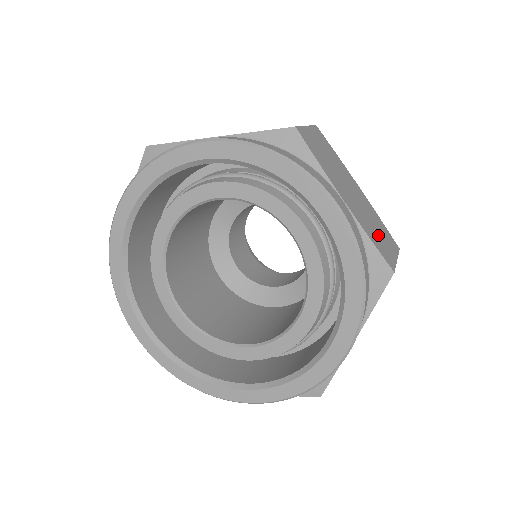
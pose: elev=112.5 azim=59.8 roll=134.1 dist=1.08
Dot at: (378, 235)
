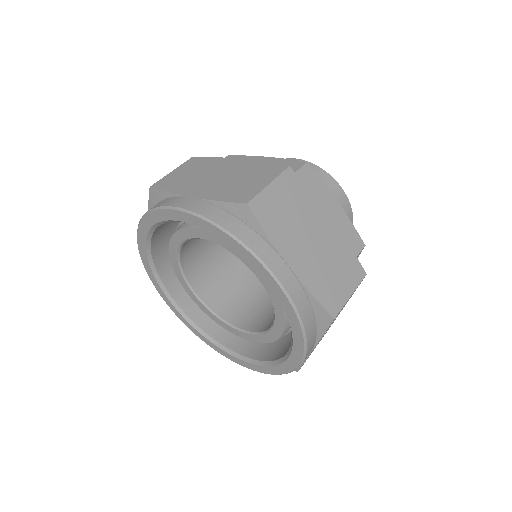
Dot at: (331, 279)
